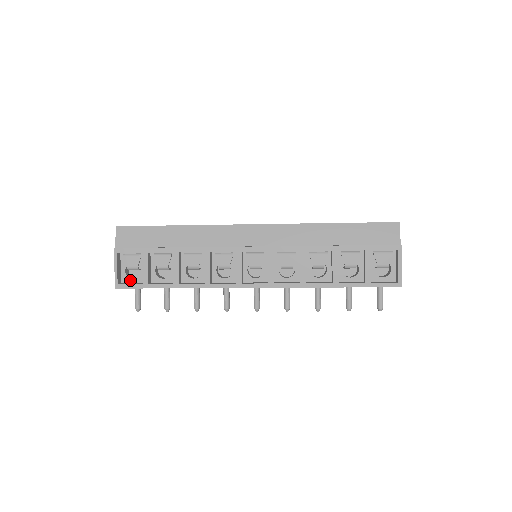
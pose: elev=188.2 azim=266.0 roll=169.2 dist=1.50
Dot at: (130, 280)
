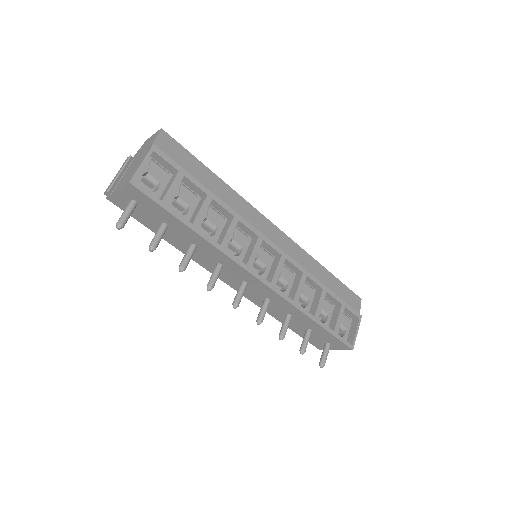
Dot at: occluded
